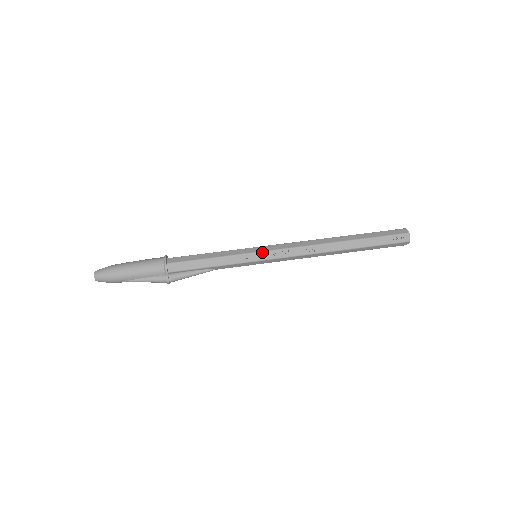
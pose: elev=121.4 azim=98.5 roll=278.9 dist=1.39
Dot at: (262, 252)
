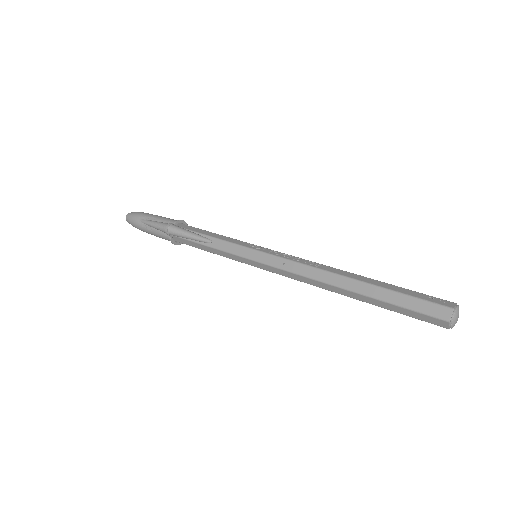
Dot at: (265, 248)
